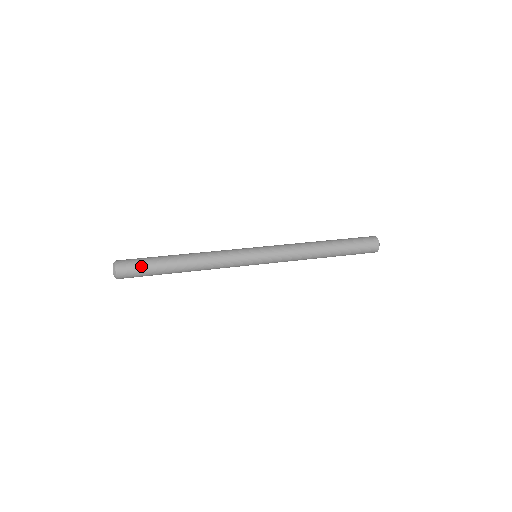
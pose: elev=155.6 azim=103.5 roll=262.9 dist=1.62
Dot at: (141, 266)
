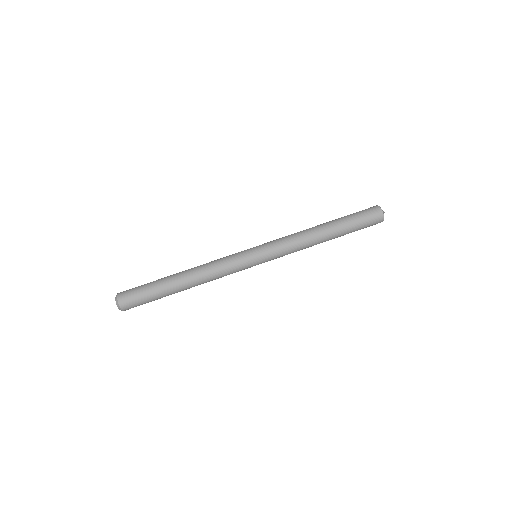
Dot at: (143, 295)
